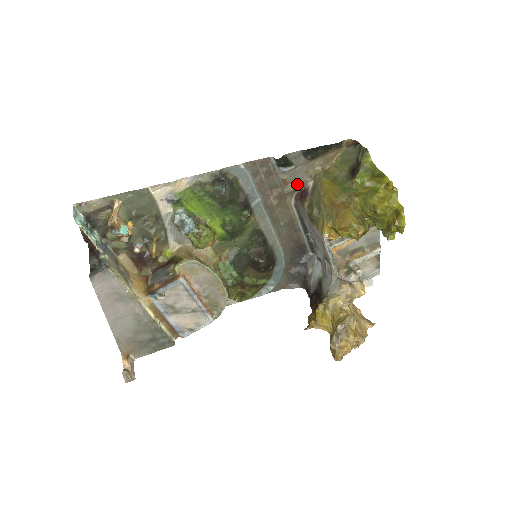
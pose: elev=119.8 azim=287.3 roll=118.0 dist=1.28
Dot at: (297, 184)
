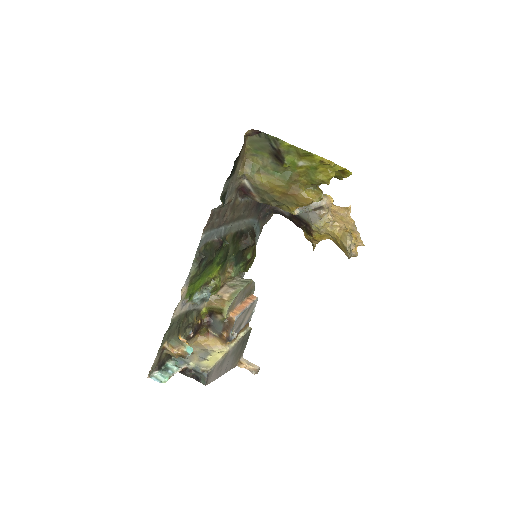
Dot at: (235, 191)
